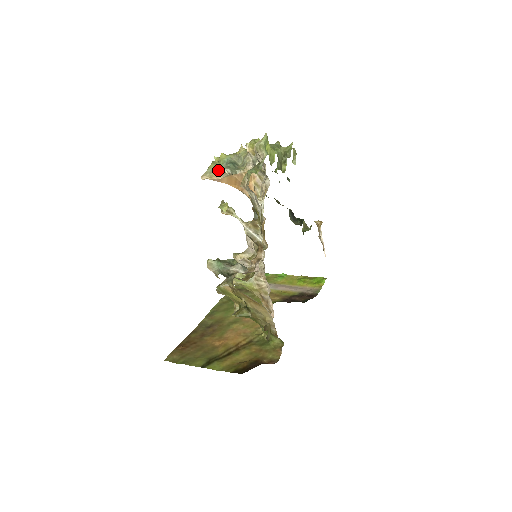
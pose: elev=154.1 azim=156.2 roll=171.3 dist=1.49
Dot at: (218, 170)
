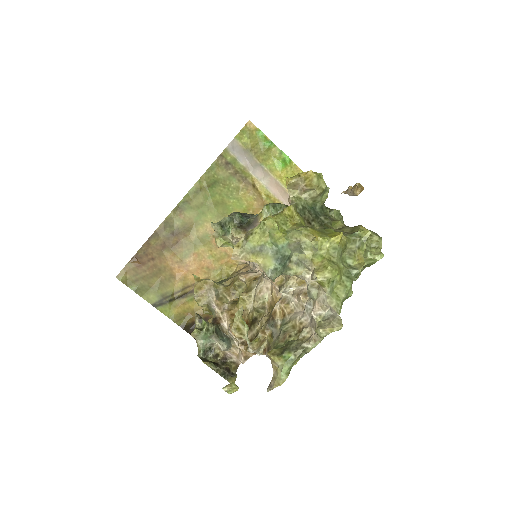
Dot at: (261, 253)
